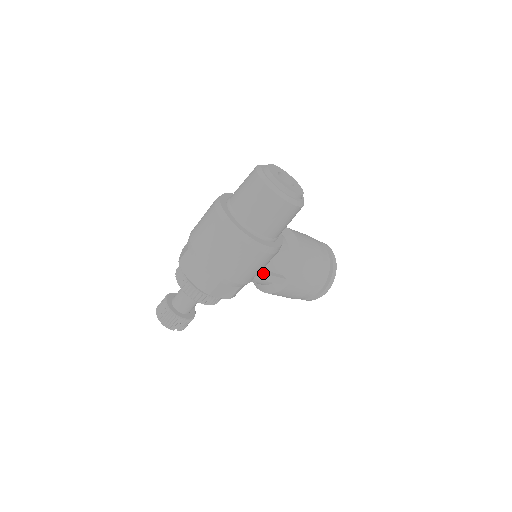
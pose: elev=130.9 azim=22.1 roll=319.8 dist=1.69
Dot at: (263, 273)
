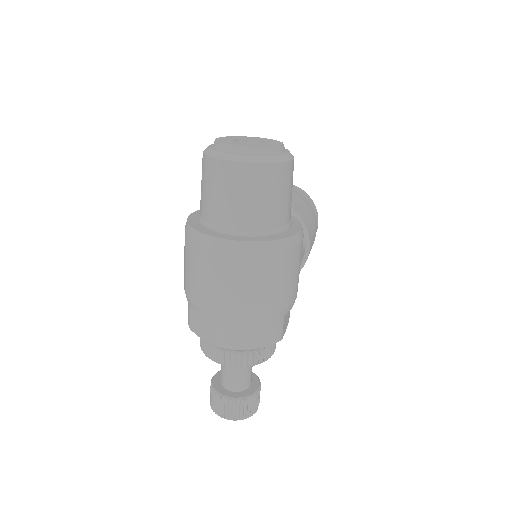
Dot at: occluded
